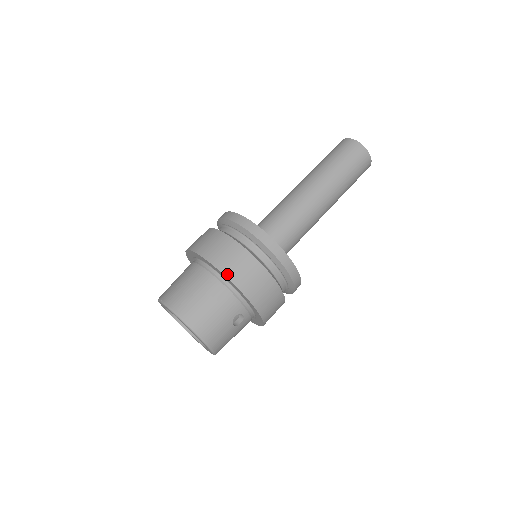
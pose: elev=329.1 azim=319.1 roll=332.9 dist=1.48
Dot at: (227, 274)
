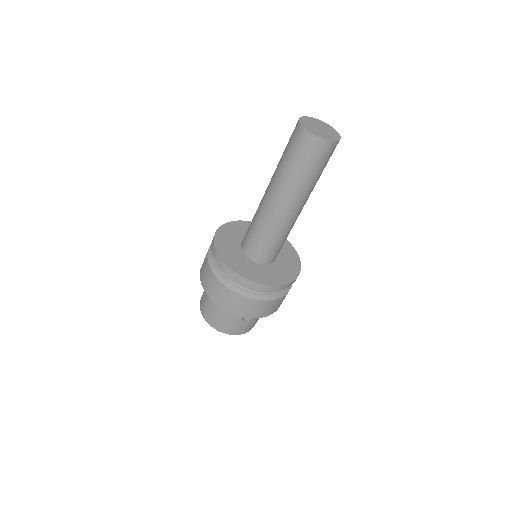
Dot at: (216, 302)
